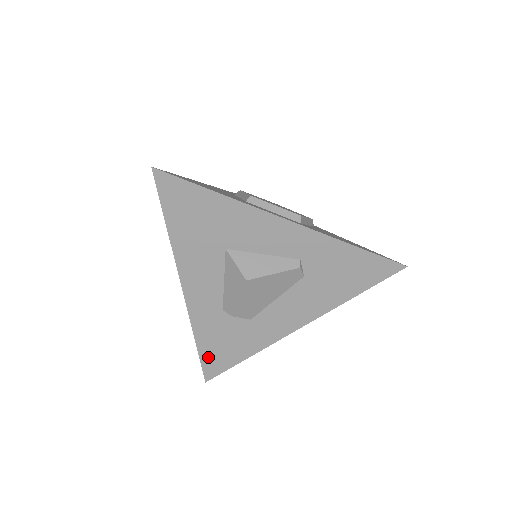
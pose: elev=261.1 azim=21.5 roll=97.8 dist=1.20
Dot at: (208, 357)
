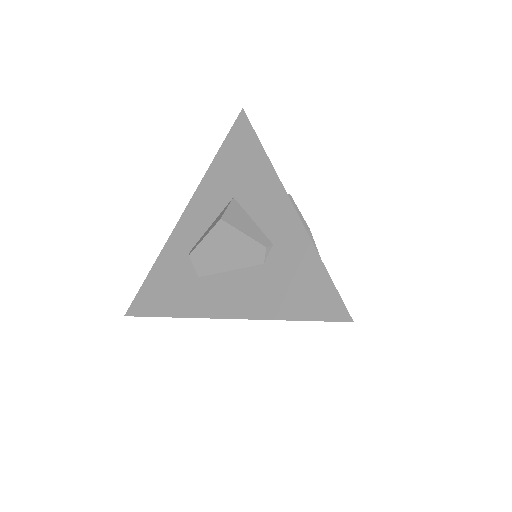
Dot at: (146, 291)
